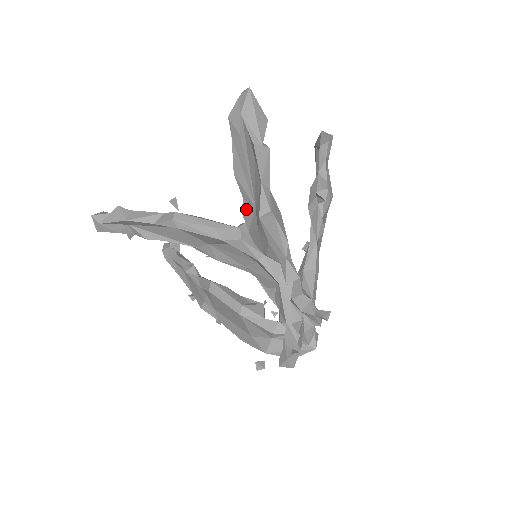
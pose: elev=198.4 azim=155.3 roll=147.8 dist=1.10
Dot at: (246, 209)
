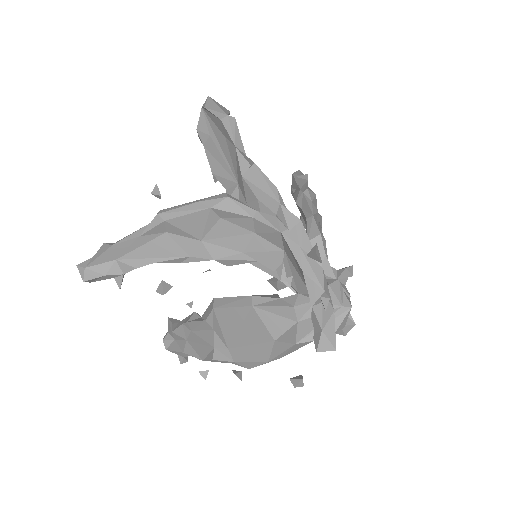
Dot at: occluded
